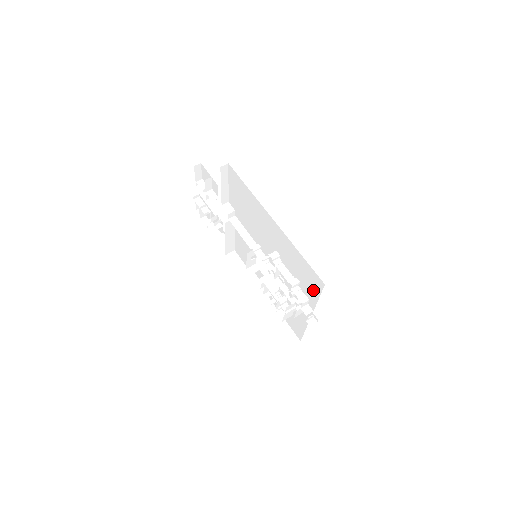
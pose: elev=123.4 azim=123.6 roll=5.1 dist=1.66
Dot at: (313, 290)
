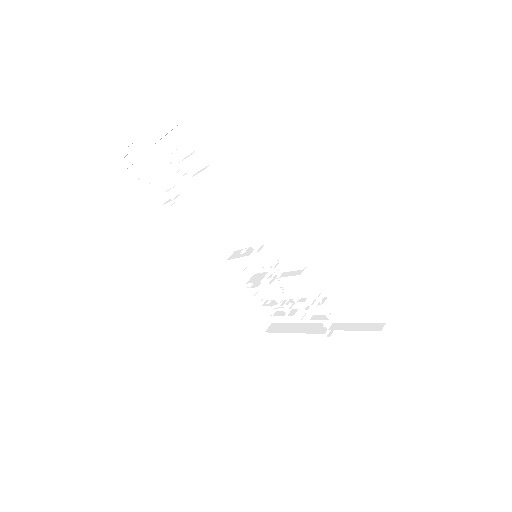
Dot at: (354, 315)
